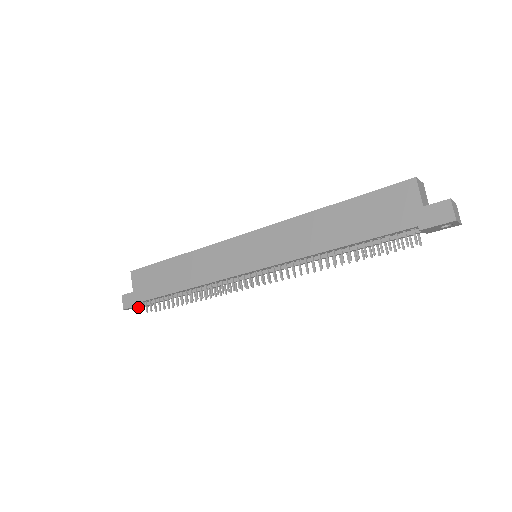
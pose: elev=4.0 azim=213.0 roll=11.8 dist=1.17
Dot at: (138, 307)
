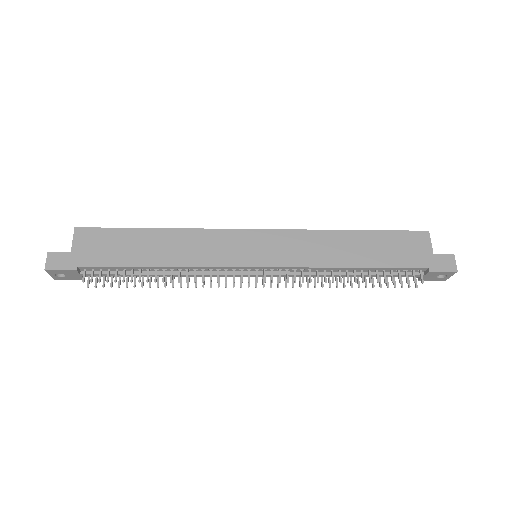
Dot at: (59, 275)
